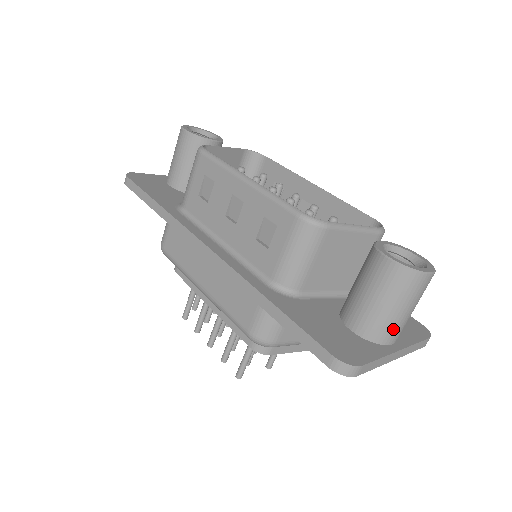
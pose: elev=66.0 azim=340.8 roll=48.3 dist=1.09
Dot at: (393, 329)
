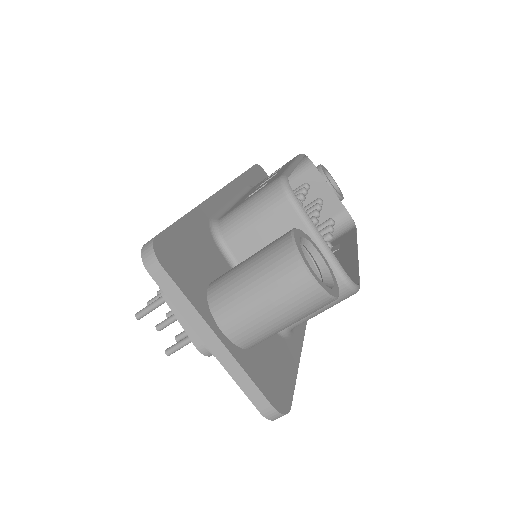
Dot at: (234, 307)
